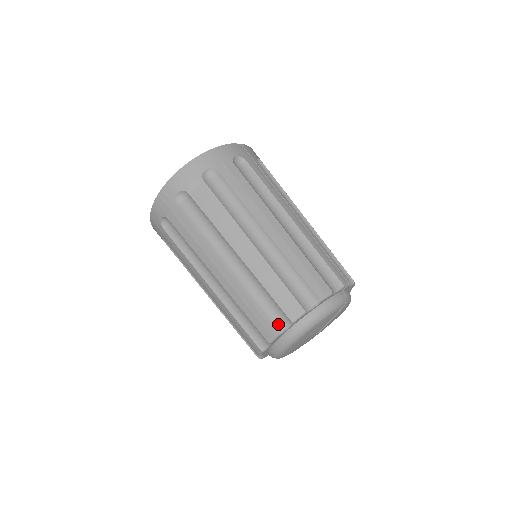
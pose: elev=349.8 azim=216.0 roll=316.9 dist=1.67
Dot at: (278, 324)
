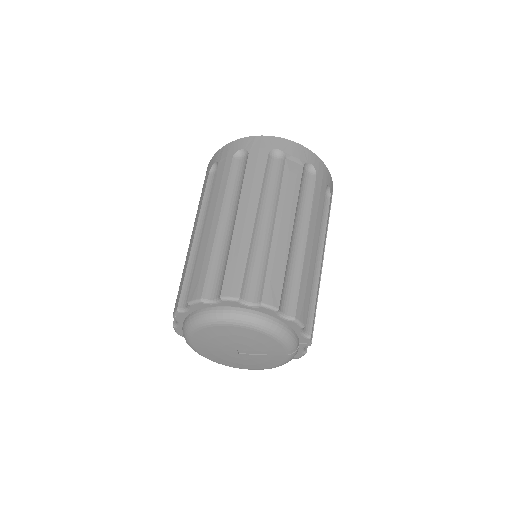
Dot at: (246, 294)
